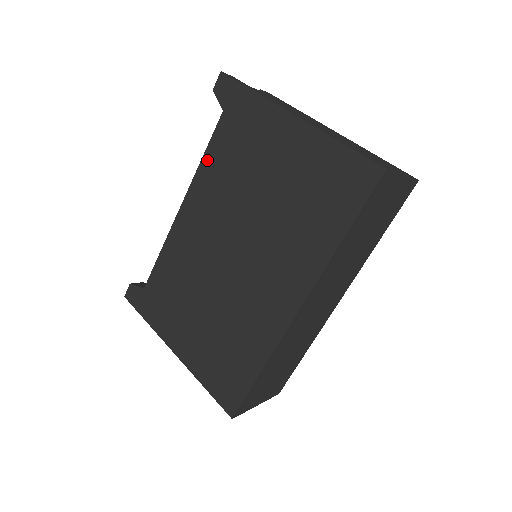
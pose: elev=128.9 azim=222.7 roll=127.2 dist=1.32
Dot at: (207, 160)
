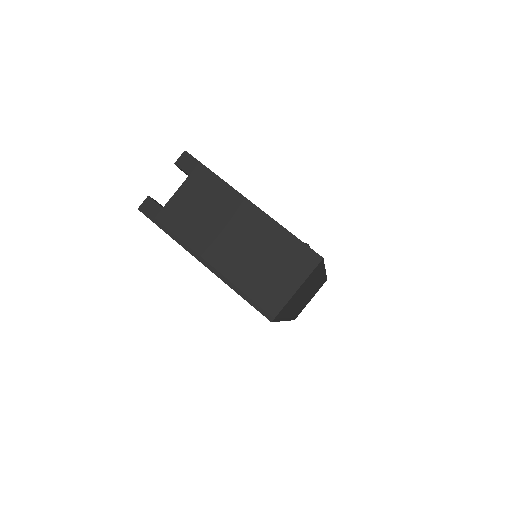
Dot at: occluded
